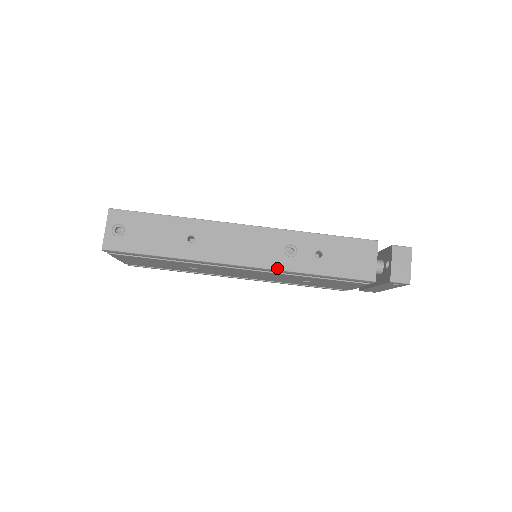
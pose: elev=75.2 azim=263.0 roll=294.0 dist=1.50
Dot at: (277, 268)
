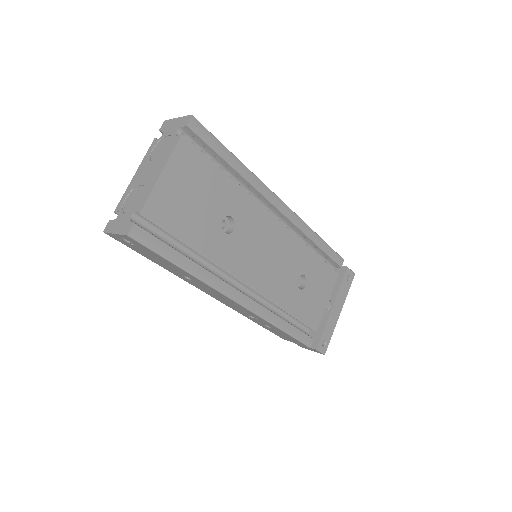
Dot at: occluded
